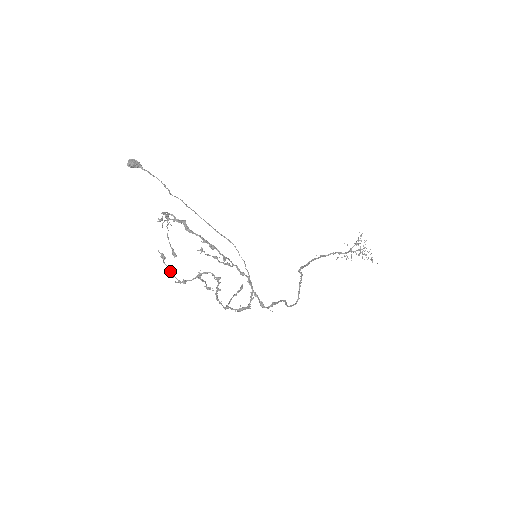
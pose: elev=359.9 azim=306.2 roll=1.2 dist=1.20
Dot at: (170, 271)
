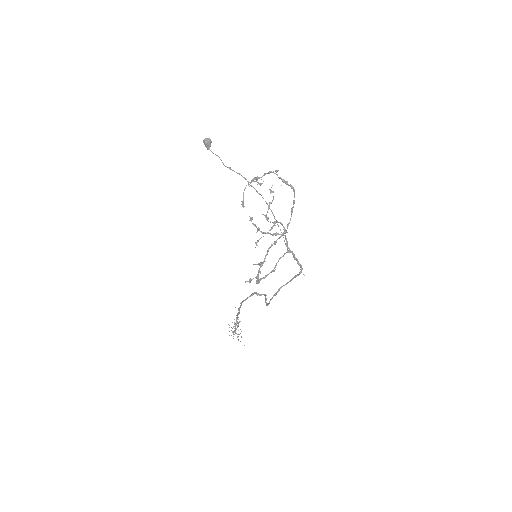
Dot at: occluded
